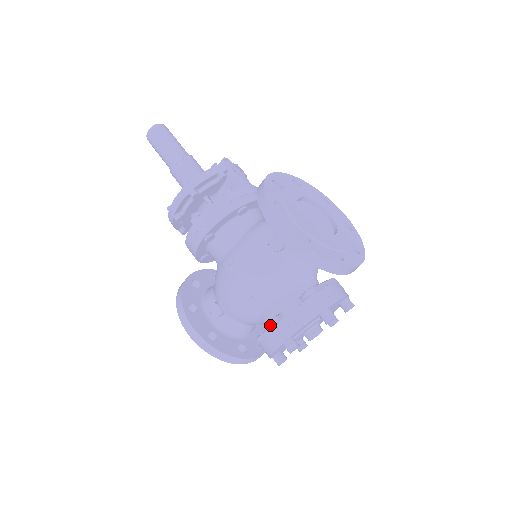
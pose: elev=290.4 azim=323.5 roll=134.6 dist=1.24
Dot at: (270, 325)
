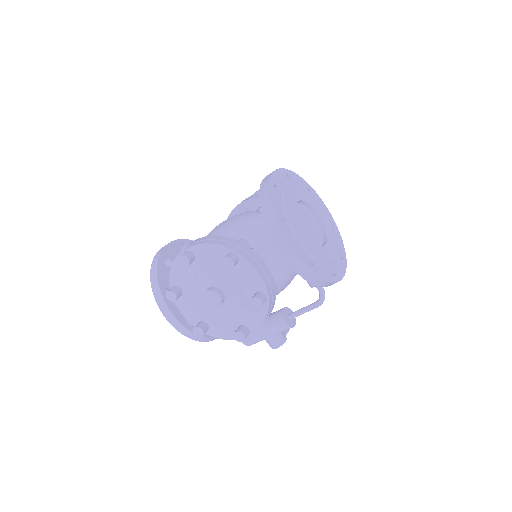
Dot at: (195, 240)
